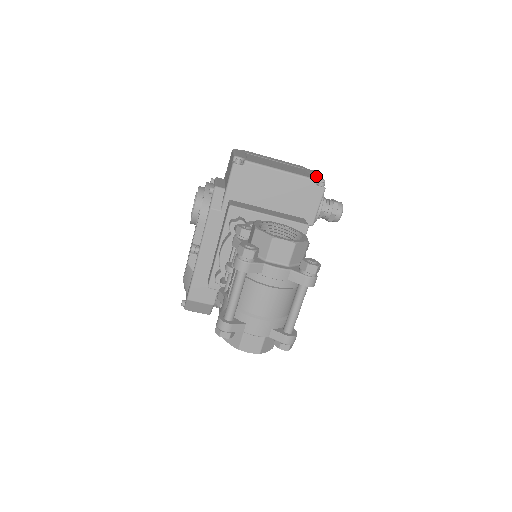
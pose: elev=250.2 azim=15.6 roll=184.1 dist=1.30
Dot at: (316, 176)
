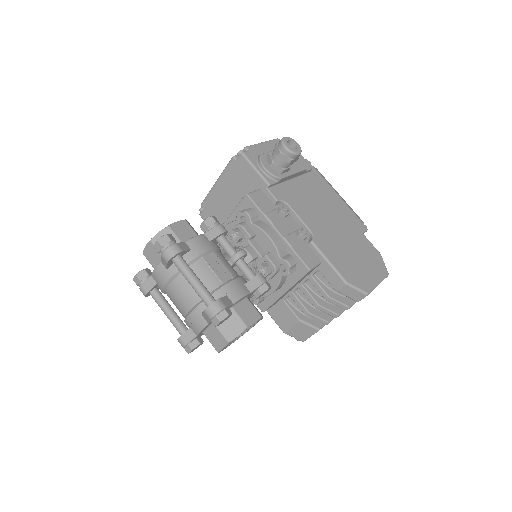
Dot at: occluded
